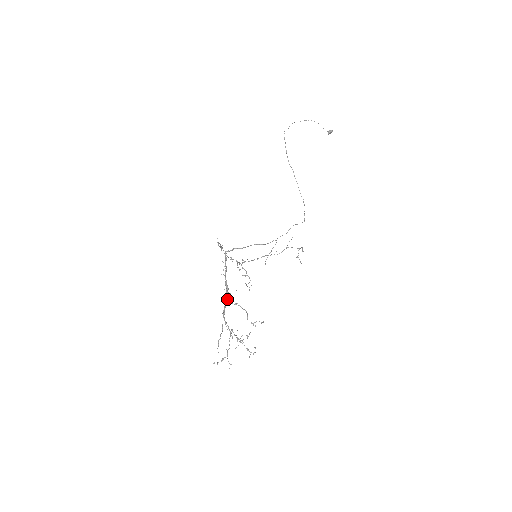
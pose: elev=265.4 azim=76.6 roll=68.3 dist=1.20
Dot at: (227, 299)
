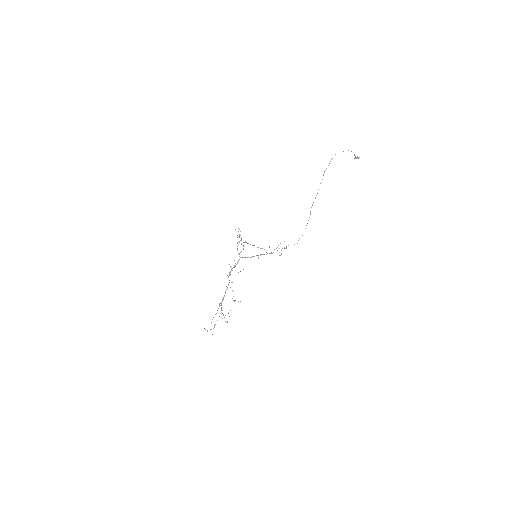
Dot at: (227, 288)
